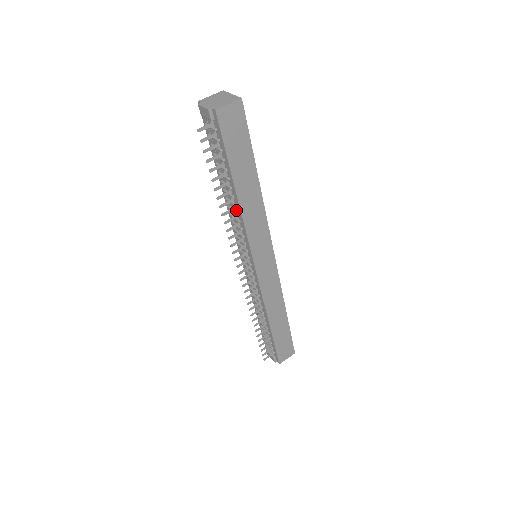
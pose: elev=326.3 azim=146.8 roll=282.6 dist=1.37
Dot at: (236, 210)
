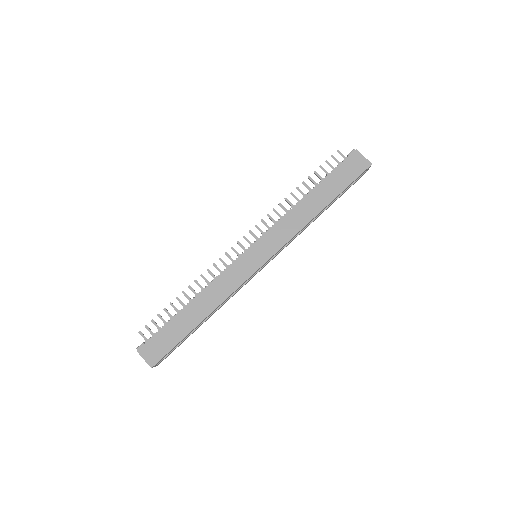
Dot at: occluded
